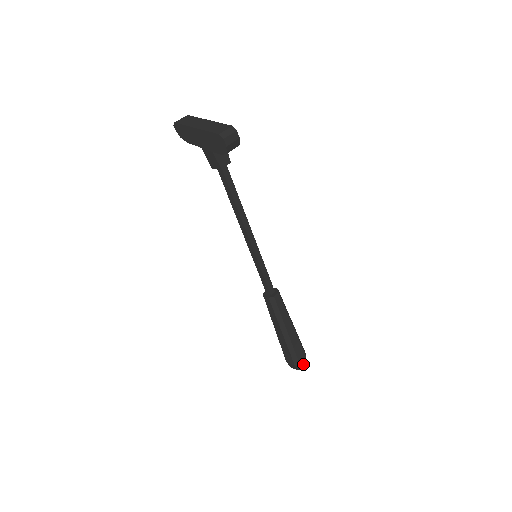
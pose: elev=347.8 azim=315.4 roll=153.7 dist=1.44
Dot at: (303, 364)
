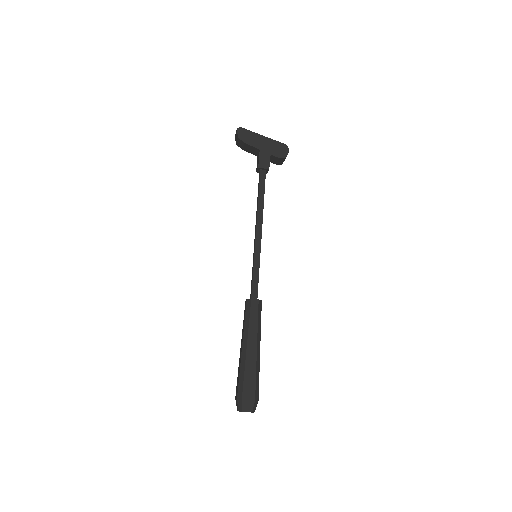
Dot at: (255, 407)
